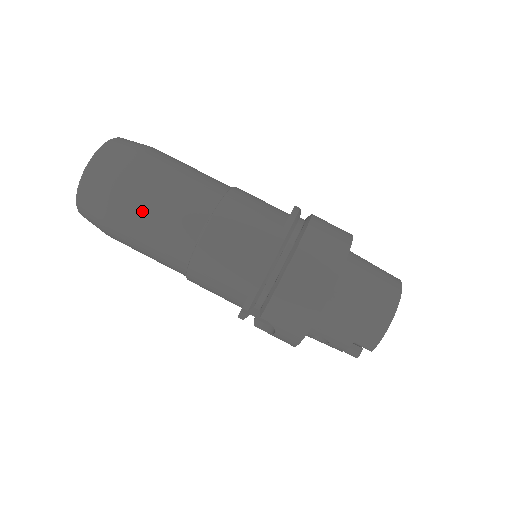
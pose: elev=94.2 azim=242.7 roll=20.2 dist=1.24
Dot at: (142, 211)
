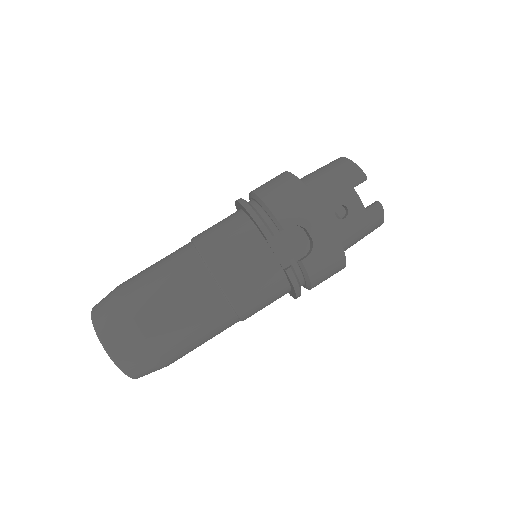
Dot at: (148, 282)
